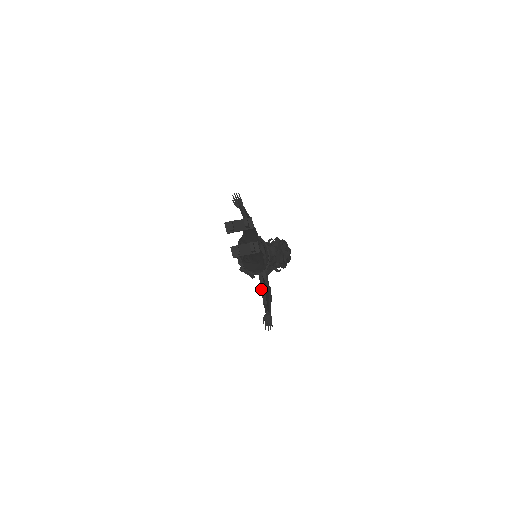
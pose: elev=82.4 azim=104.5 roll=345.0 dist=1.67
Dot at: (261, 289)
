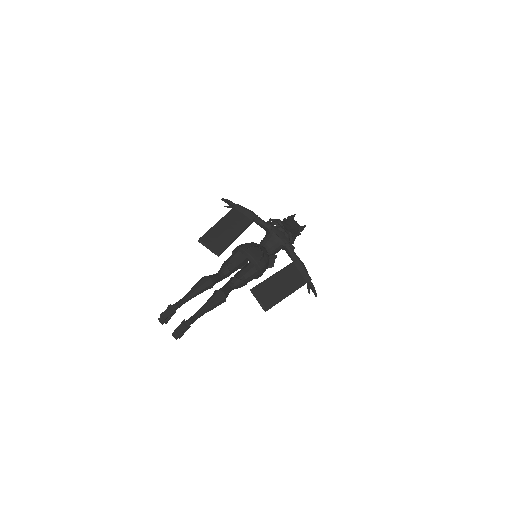
Dot at: (257, 300)
